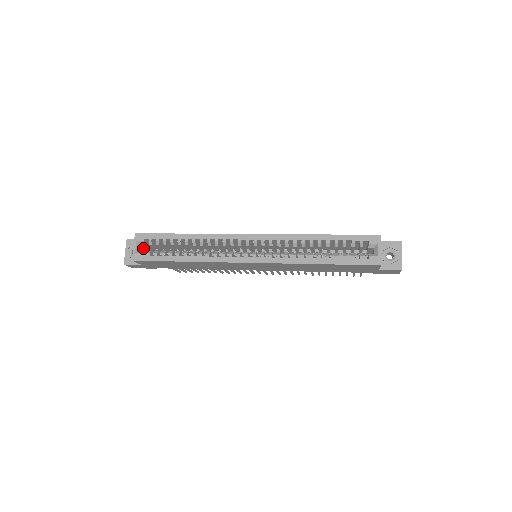
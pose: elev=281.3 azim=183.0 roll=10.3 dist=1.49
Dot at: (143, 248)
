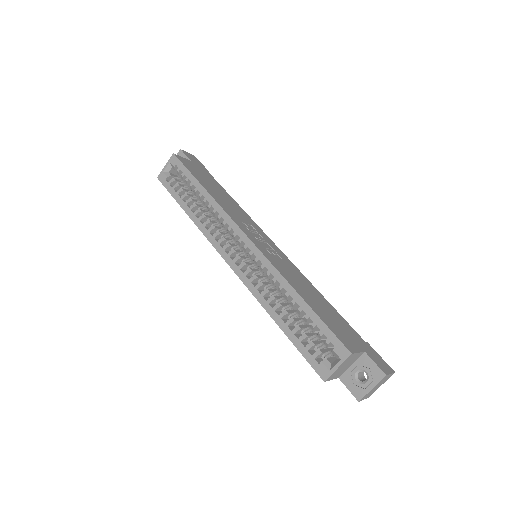
Dot at: occluded
